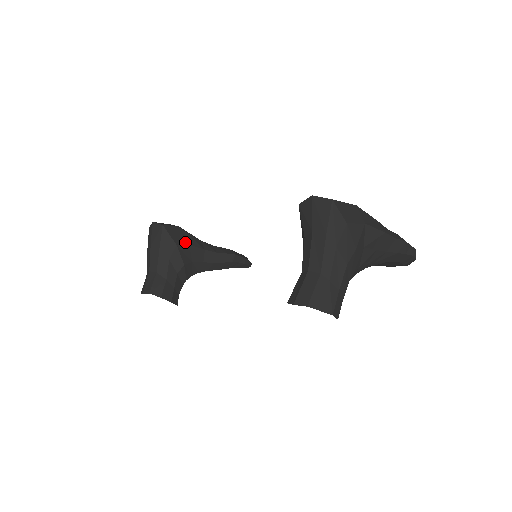
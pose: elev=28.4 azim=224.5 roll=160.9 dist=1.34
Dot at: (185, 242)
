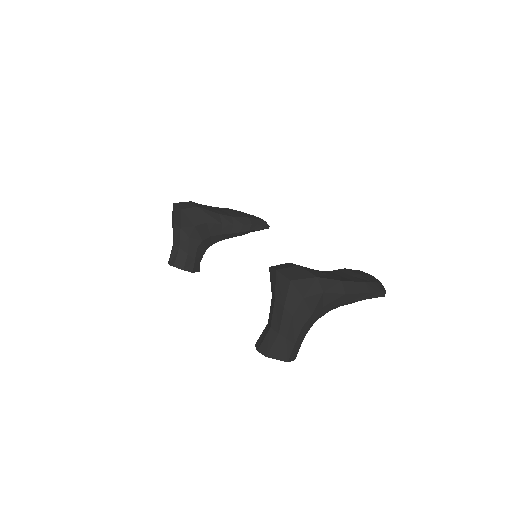
Dot at: (203, 221)
